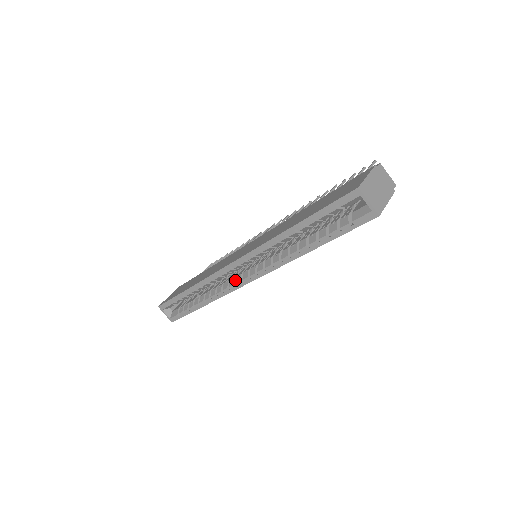
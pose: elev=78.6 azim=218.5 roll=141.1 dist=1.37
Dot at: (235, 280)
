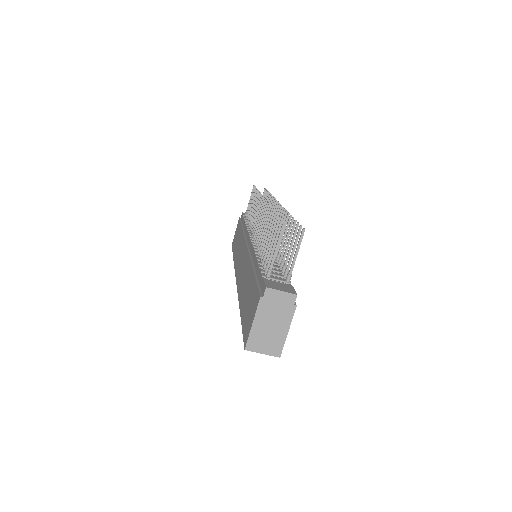
Dot at: occluded
